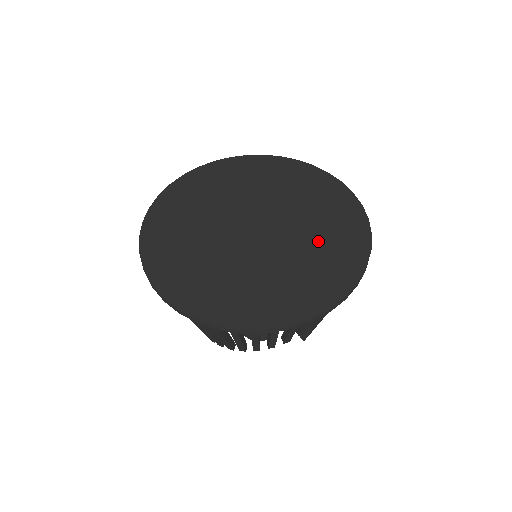
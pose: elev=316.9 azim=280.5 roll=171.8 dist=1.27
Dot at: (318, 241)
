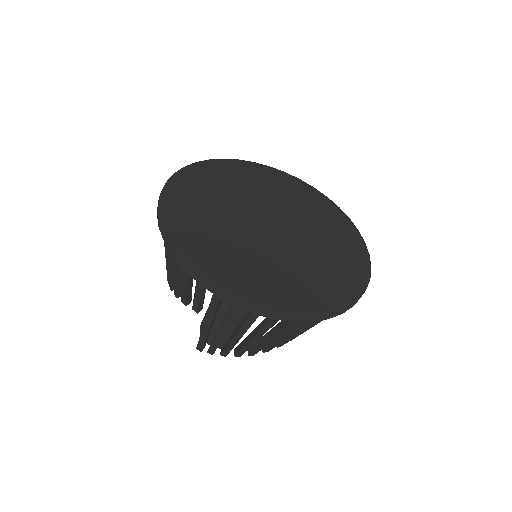
Dot at: (318, 223)
